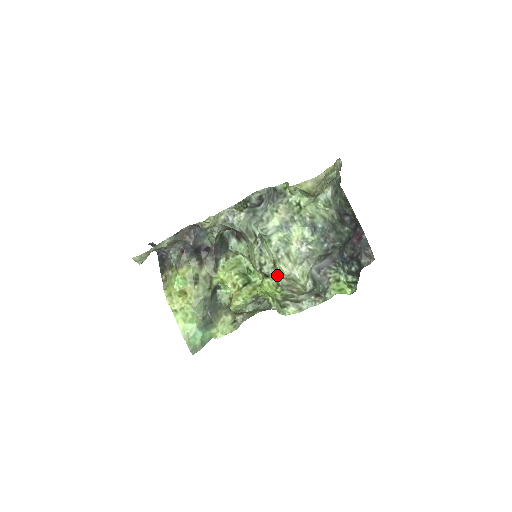
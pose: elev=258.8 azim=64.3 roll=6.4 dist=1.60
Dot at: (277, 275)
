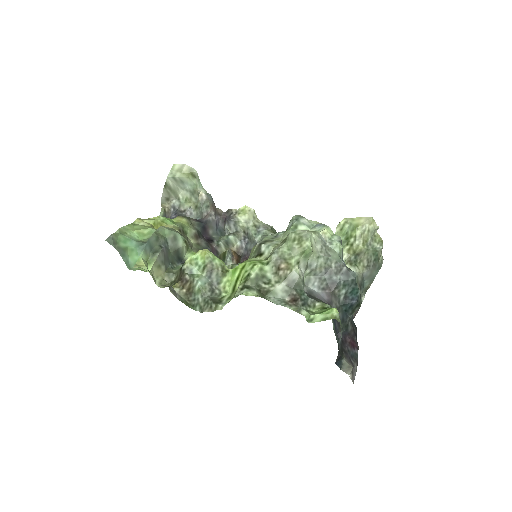
Dot at: (279, 245)
